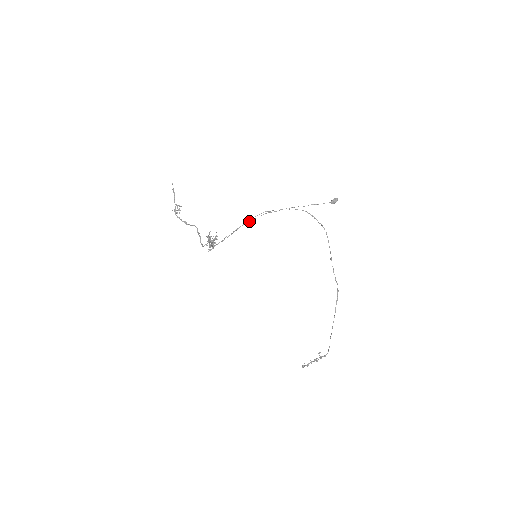
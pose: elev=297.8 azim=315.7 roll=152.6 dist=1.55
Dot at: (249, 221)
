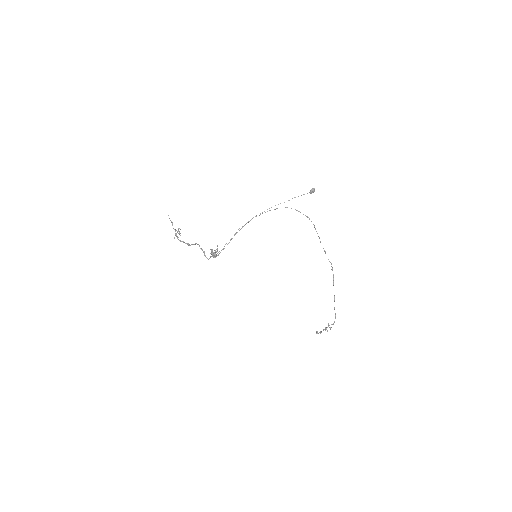
Dot at: (242, 226)
